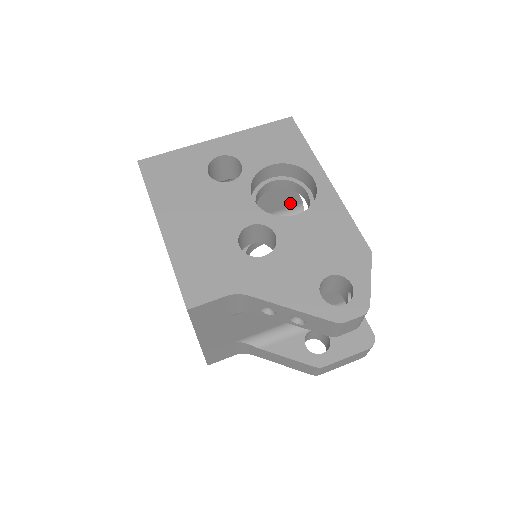
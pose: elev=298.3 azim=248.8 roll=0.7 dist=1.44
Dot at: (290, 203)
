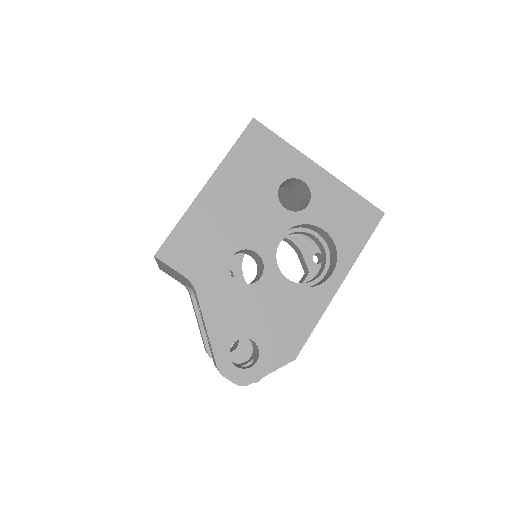
Dot at: occluded
